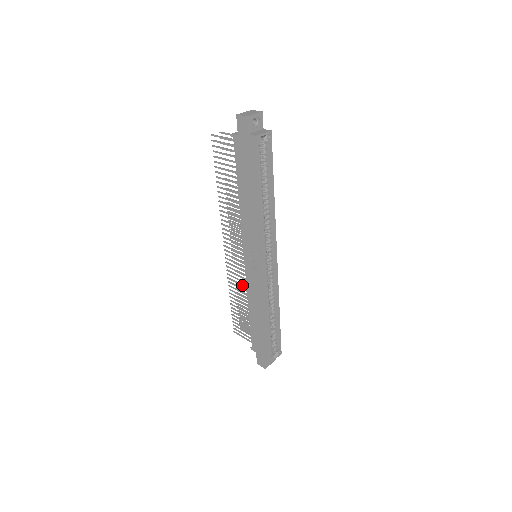
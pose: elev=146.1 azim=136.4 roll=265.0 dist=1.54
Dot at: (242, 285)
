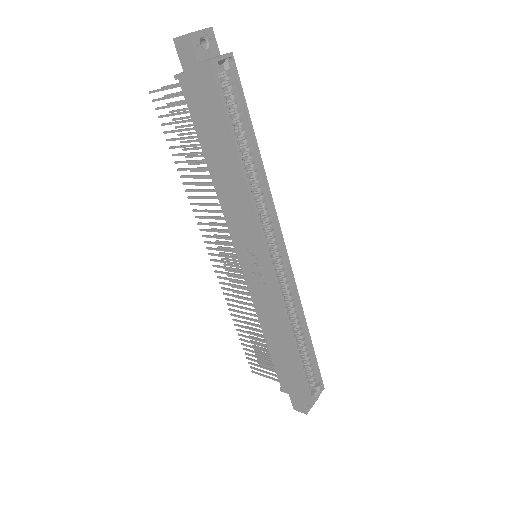
Dot at: (247, 304)
